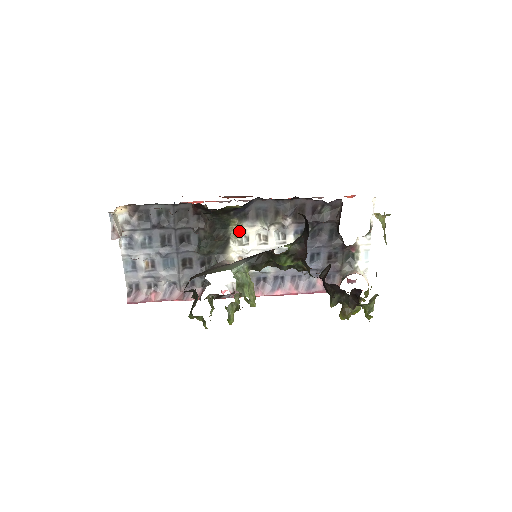
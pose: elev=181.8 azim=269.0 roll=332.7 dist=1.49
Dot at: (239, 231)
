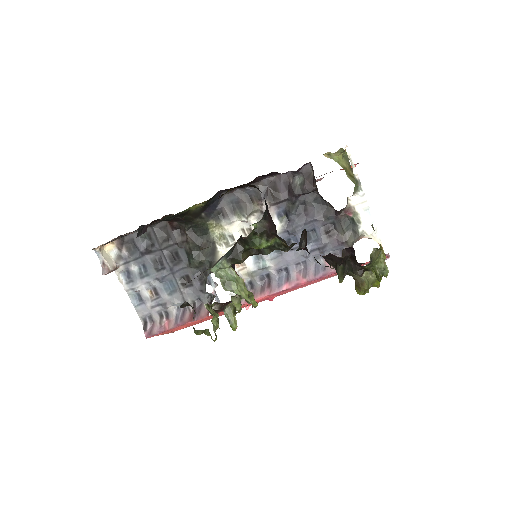
Dot at: (221, 233)
